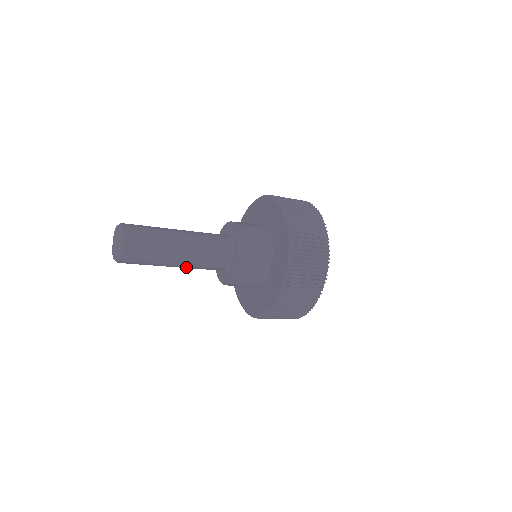
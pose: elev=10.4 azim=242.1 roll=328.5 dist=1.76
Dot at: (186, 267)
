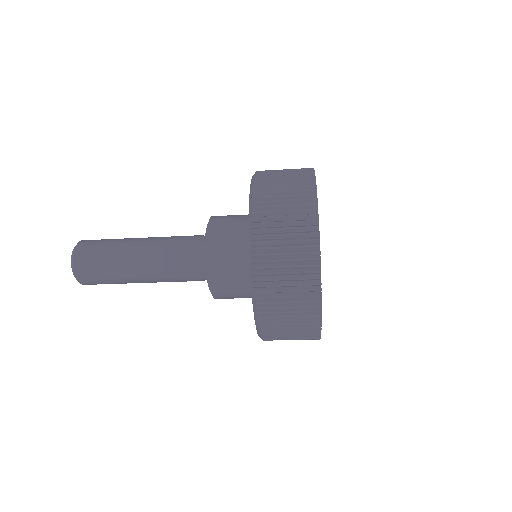
Dot at: occluded
